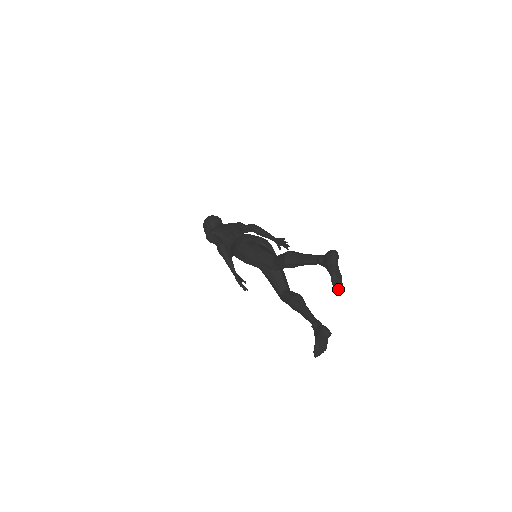
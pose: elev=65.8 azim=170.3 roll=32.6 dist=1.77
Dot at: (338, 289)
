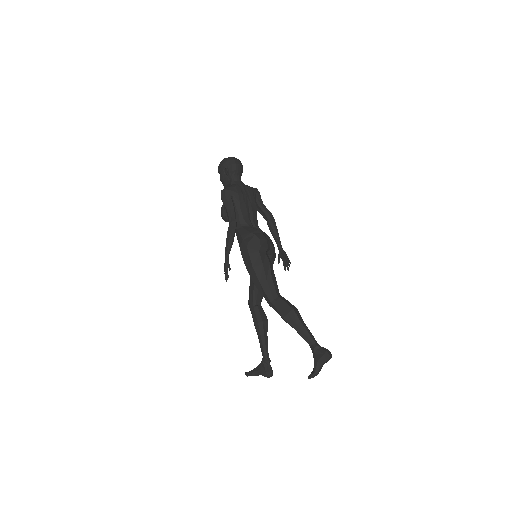
Dot at: (309, 378)
